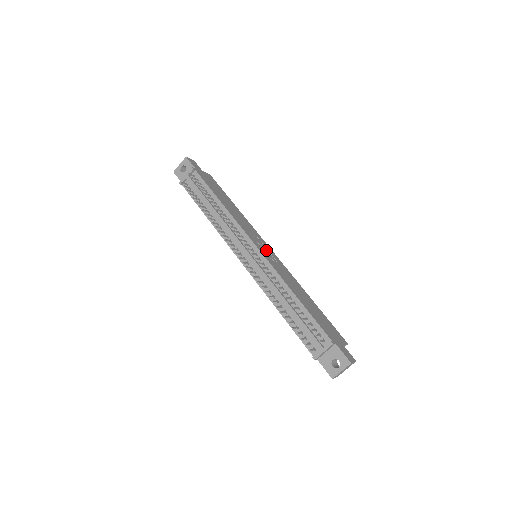
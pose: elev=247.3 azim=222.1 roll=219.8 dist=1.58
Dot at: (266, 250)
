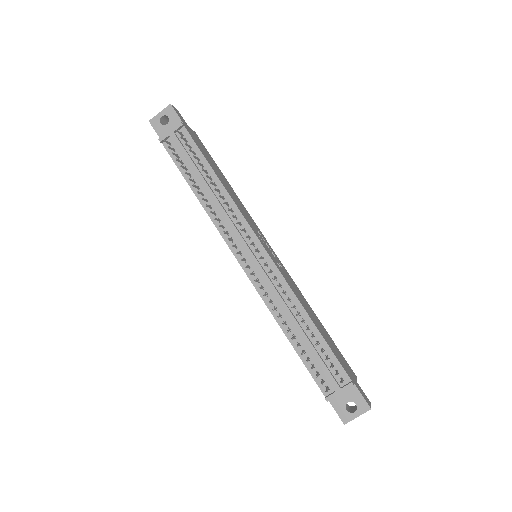
Dot at: (270, 250)
